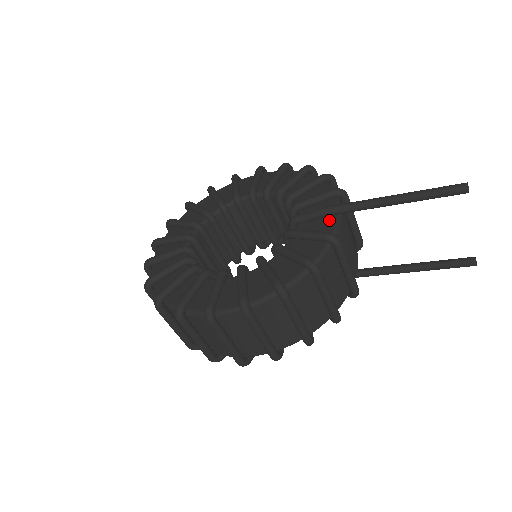
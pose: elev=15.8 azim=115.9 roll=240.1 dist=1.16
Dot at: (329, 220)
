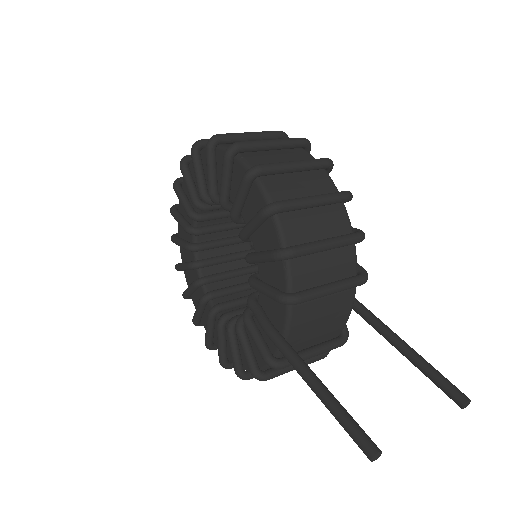
Dot at: occluded
